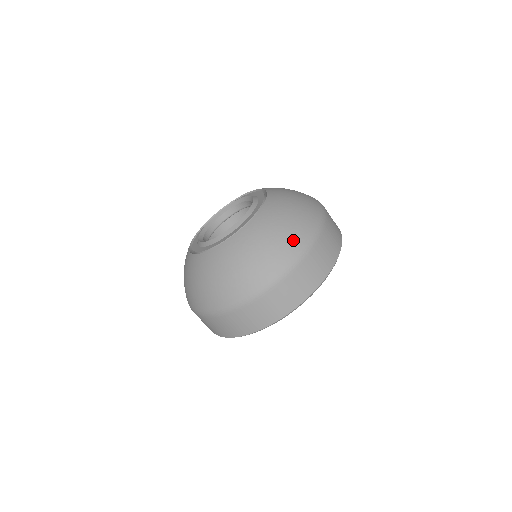
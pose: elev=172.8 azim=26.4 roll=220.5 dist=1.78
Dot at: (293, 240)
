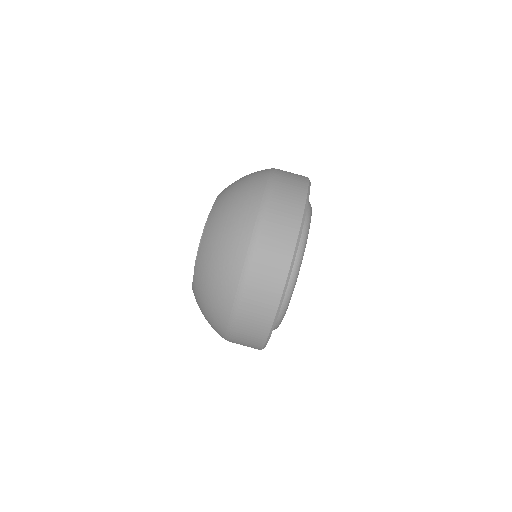
Dot at: (218, 311)
